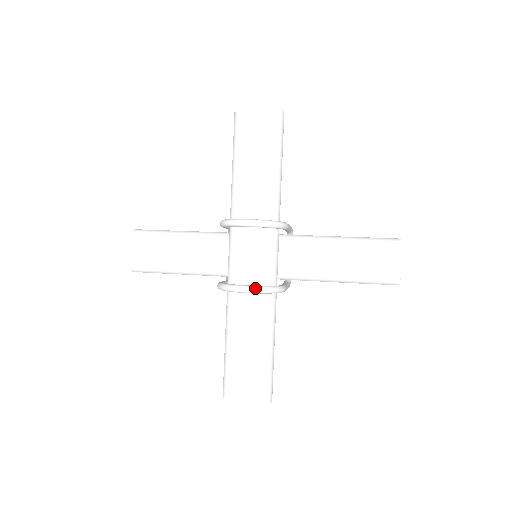
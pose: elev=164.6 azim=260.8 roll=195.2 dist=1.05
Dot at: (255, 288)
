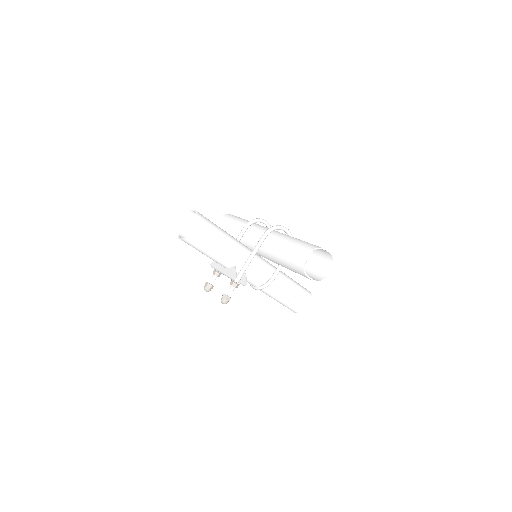
Dot at: (289, 231)
